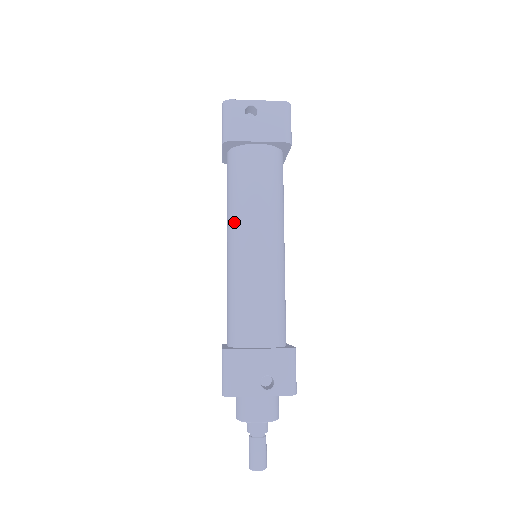
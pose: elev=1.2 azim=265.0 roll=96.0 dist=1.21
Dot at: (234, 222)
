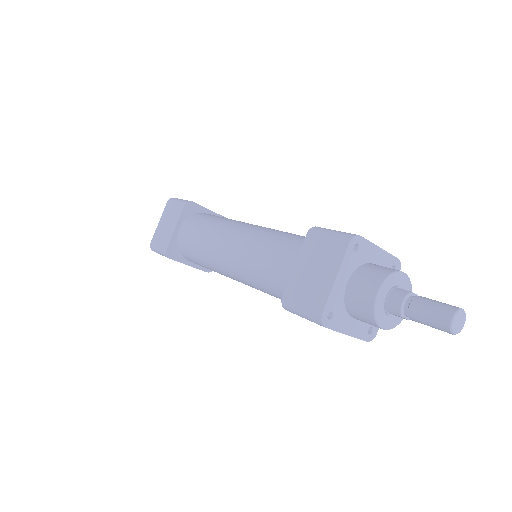
Dot at: (227, 225)
